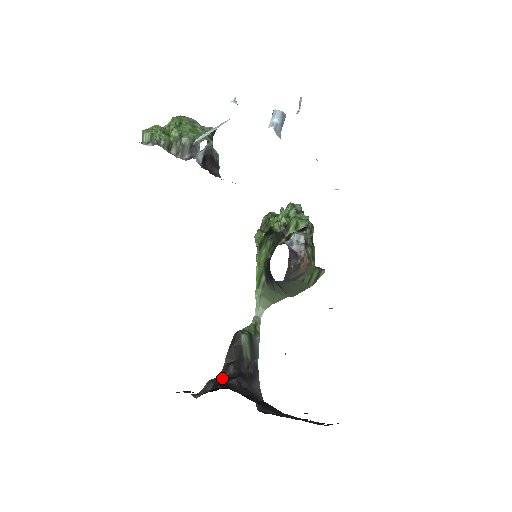
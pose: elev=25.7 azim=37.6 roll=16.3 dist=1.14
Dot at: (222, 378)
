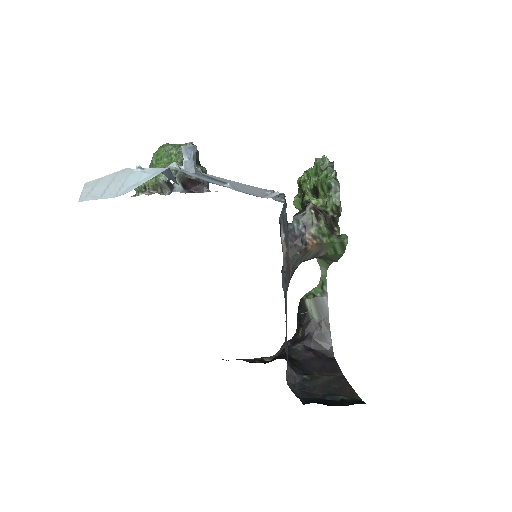
Dot at: (294, 340)
